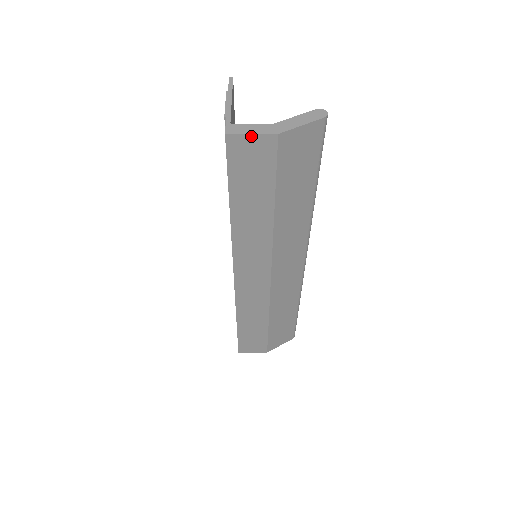
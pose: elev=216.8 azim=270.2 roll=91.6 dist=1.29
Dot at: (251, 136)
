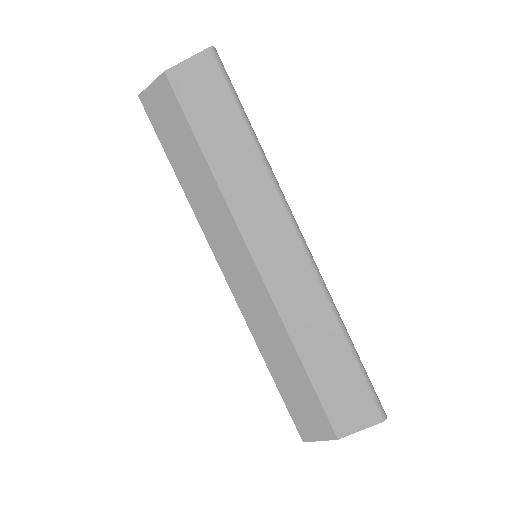
Dot at: (152, 86)
